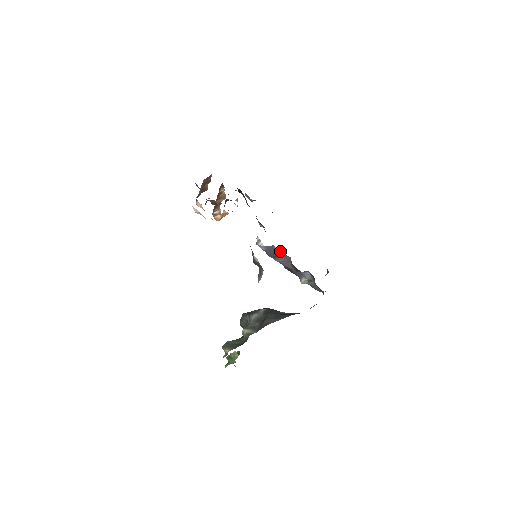
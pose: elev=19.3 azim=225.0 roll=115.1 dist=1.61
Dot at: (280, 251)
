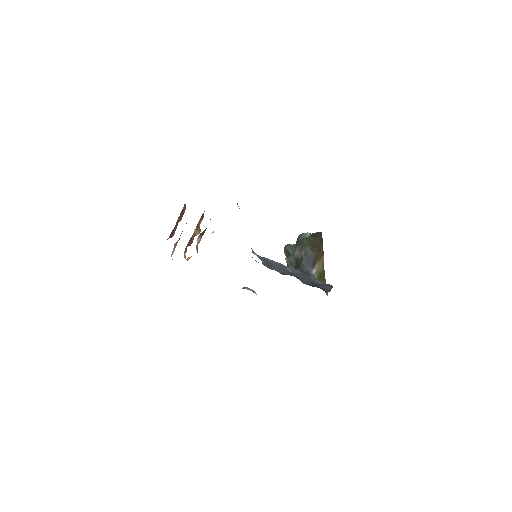
Dot at: occluded
